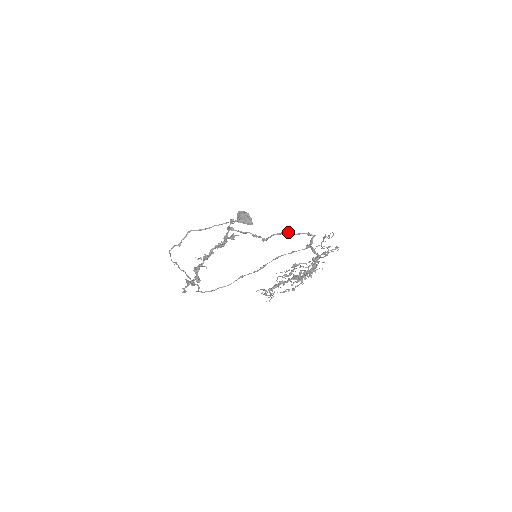
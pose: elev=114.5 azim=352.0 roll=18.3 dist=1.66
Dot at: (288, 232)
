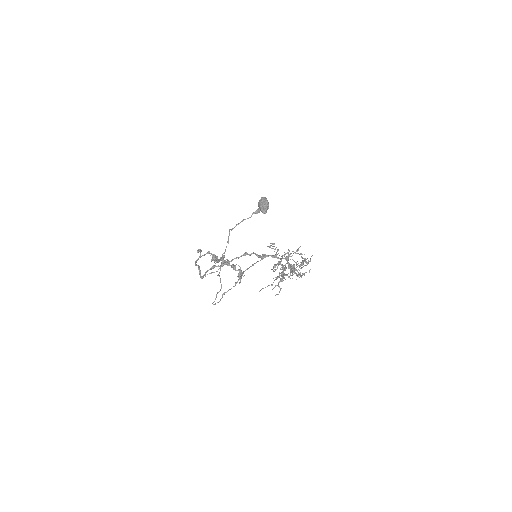
Dot at: occluded
